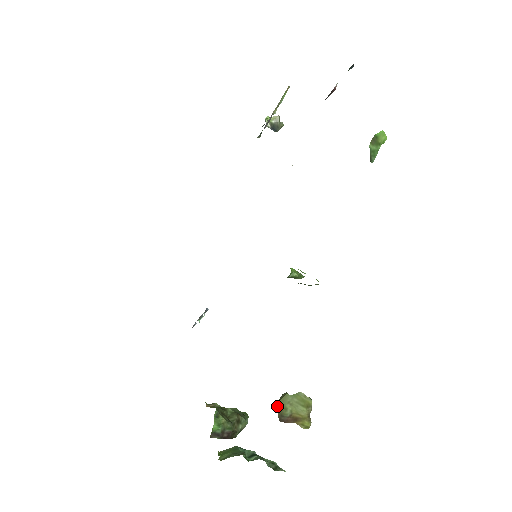
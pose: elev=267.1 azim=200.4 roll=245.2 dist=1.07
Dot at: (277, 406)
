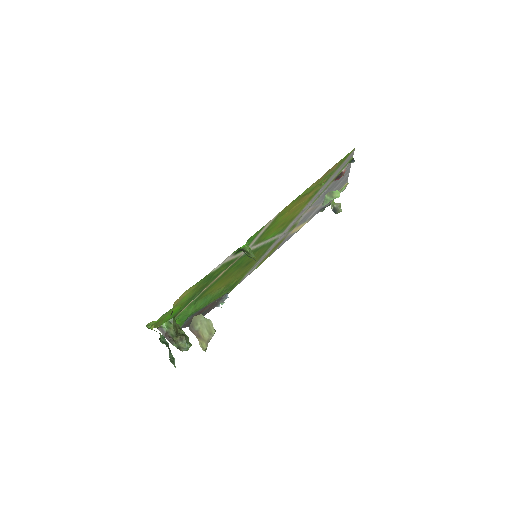
Dot at: (193, 318)
